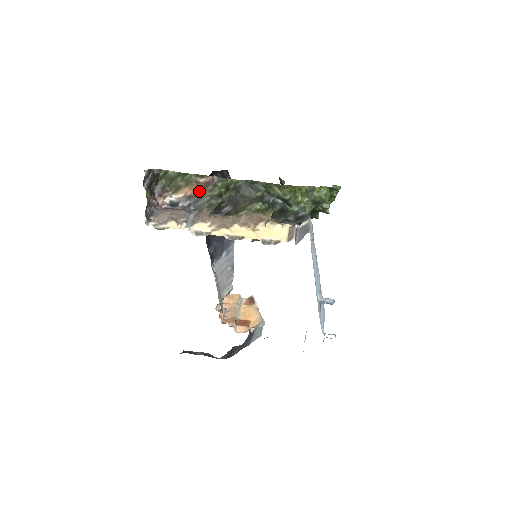
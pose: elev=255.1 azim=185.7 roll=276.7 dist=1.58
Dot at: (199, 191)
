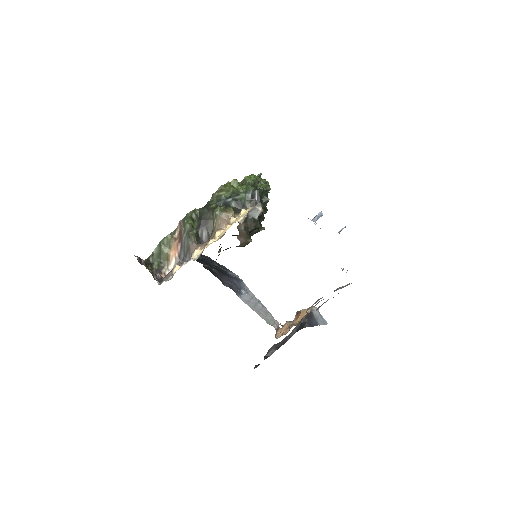
Dot at: (180, 243)
